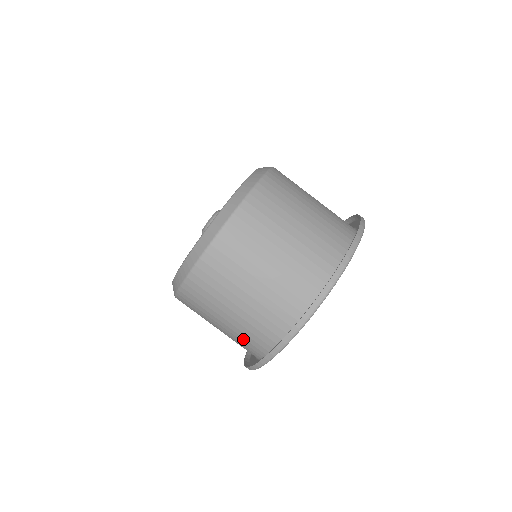
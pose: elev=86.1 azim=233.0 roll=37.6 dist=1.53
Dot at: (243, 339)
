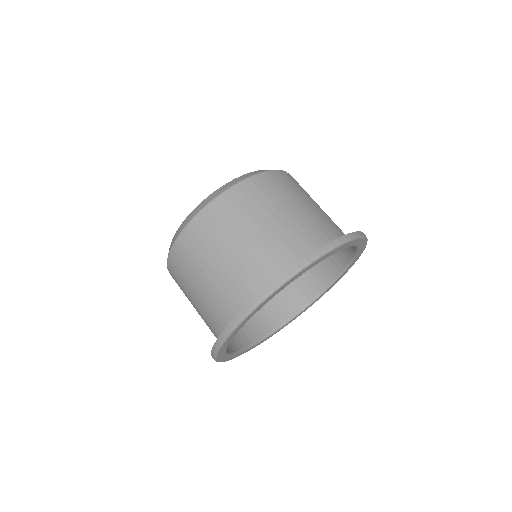
Dot at: occluded
